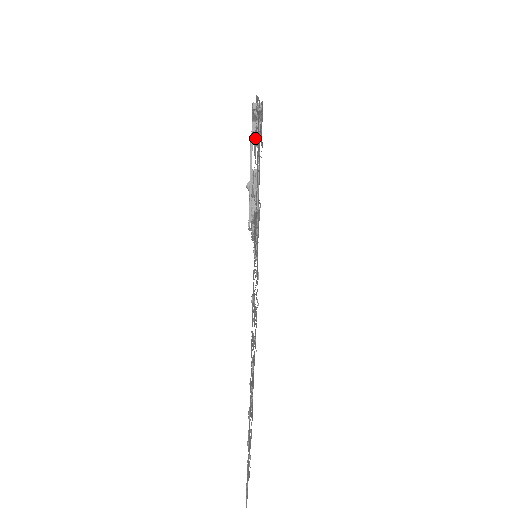
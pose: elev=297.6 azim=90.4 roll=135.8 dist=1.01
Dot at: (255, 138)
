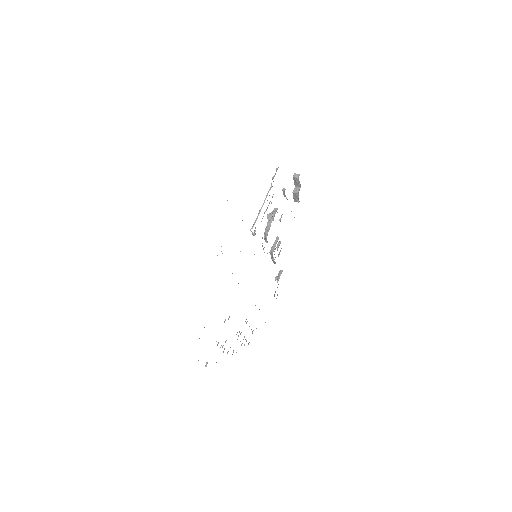
Dot at: occluded
